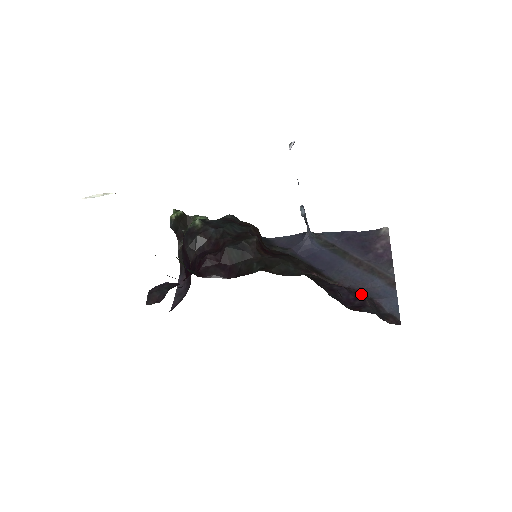
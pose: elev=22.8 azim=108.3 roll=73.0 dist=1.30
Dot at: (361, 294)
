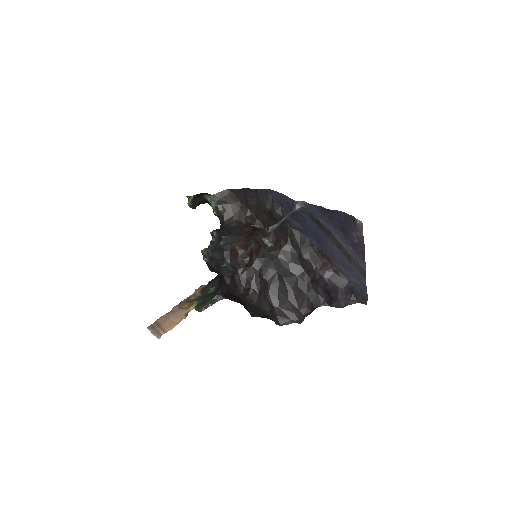
Dot at: (340, 276)
